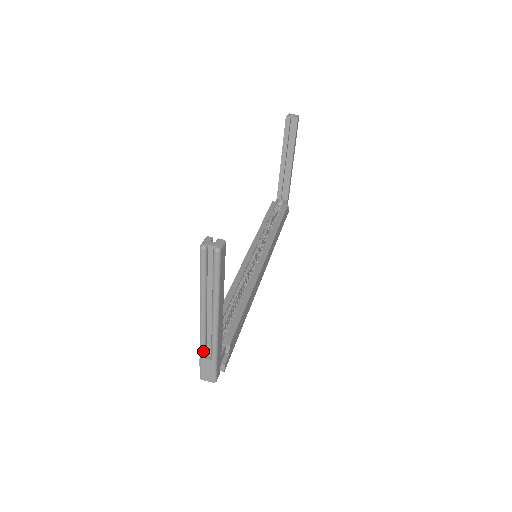
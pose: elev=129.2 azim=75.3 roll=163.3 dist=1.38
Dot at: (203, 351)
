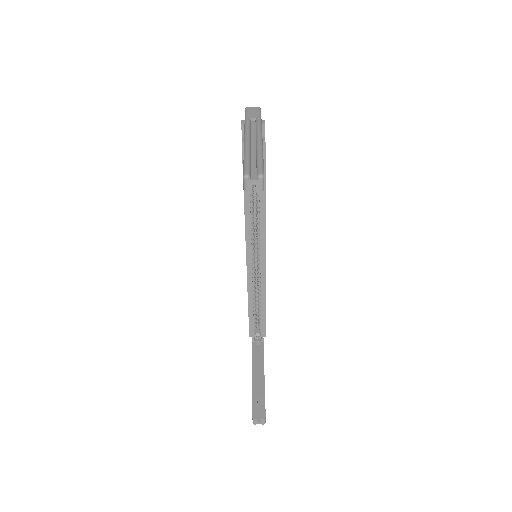
Dot at: occluded
